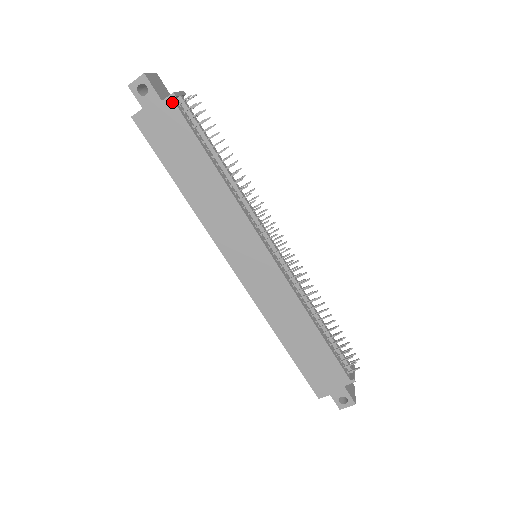
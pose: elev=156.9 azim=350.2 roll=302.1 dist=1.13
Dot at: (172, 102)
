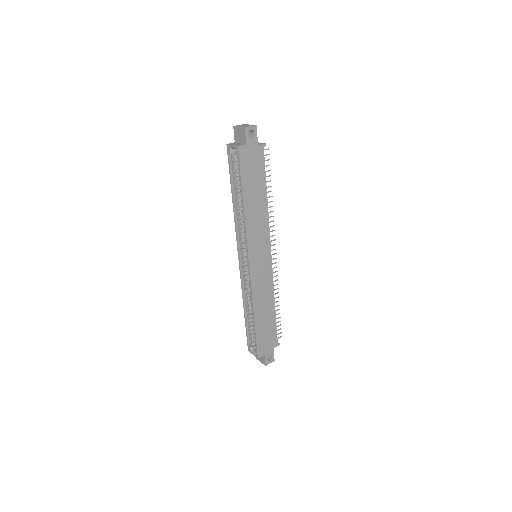
Dot at: (263, 148)
